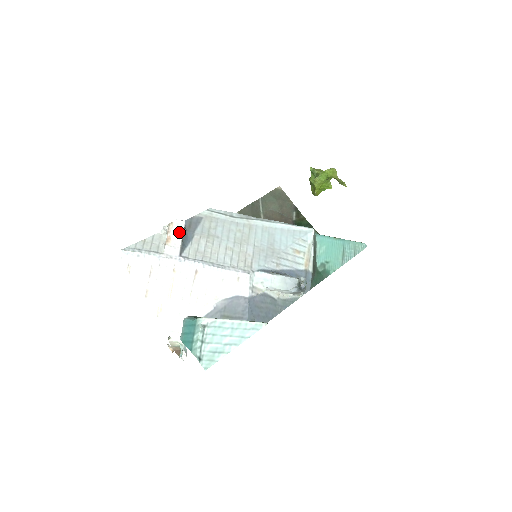
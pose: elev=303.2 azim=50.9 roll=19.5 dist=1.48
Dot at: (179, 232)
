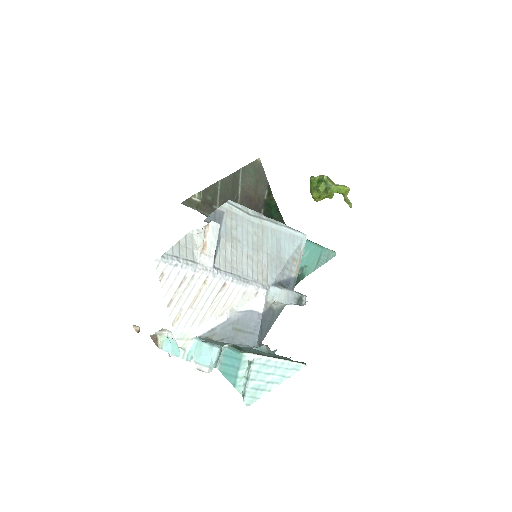
Dot at: (214, 238)
